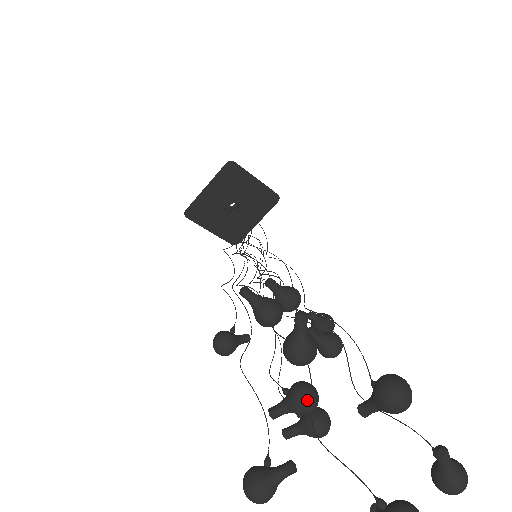
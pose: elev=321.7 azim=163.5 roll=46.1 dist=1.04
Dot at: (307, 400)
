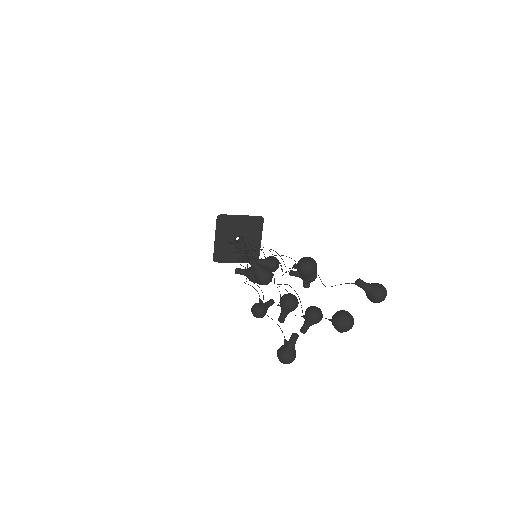
Dot at: (287, 301)
